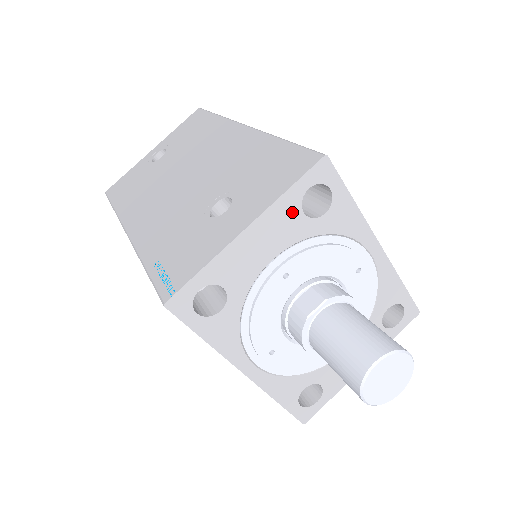
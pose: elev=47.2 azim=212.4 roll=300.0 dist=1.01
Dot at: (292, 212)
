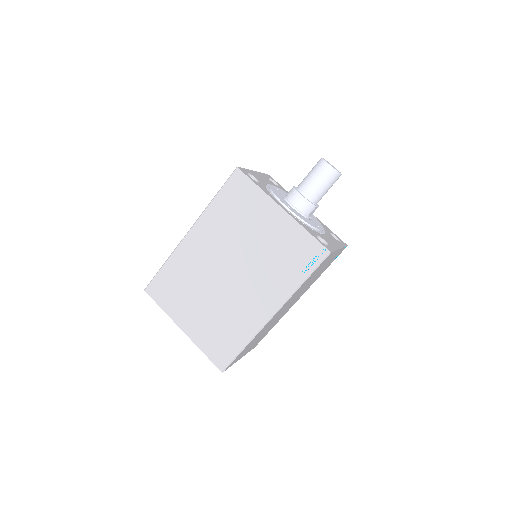
Dot at: (267, 178)
